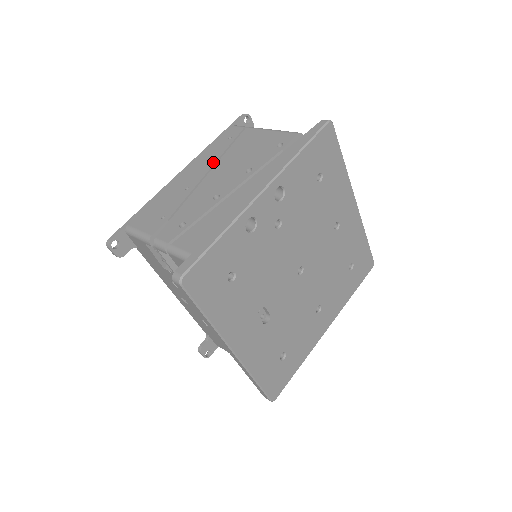
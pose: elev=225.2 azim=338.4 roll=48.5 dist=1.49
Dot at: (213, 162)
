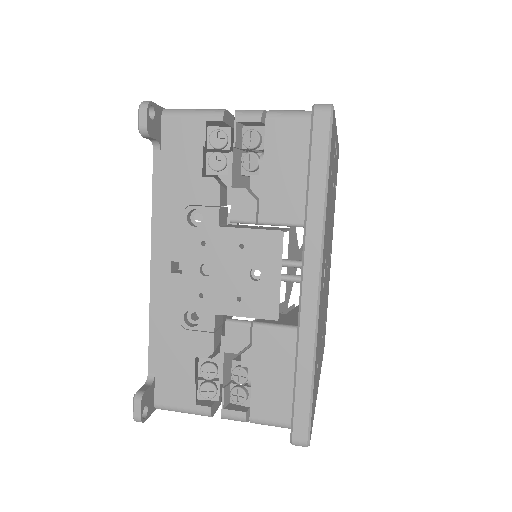
Dot at: occluded
